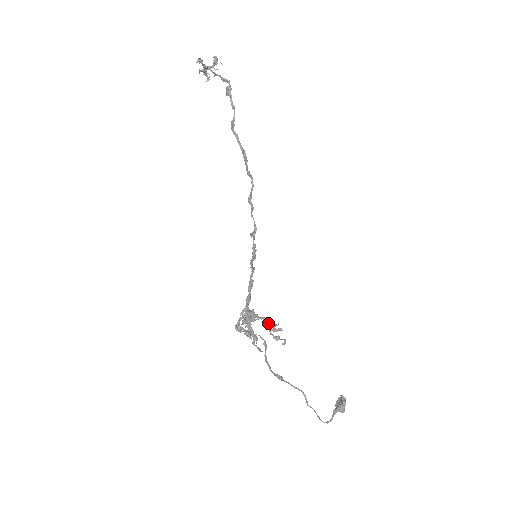
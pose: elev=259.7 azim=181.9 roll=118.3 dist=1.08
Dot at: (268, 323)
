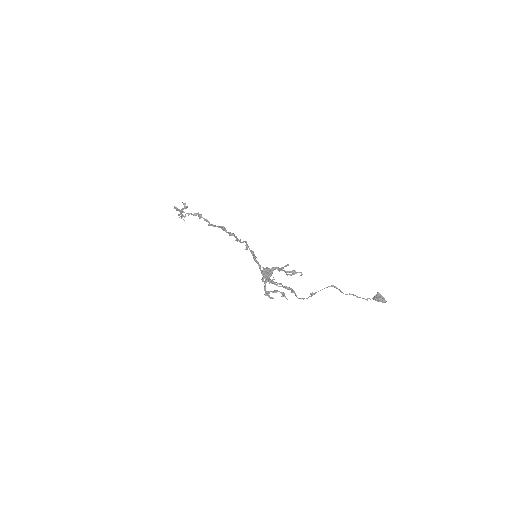
Dot at: (282, 270)
